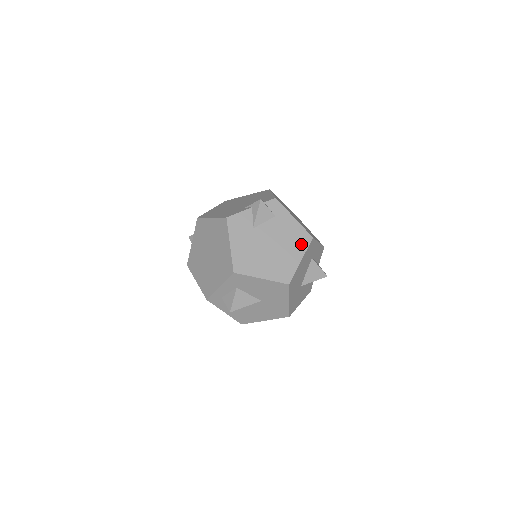
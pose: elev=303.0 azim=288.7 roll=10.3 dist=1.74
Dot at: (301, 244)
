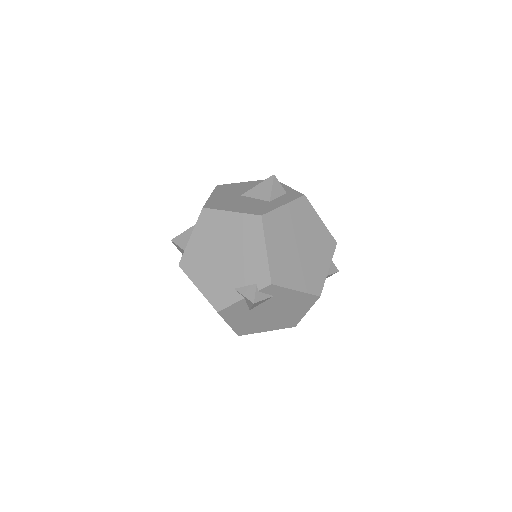
Dot at: (306, 304)
